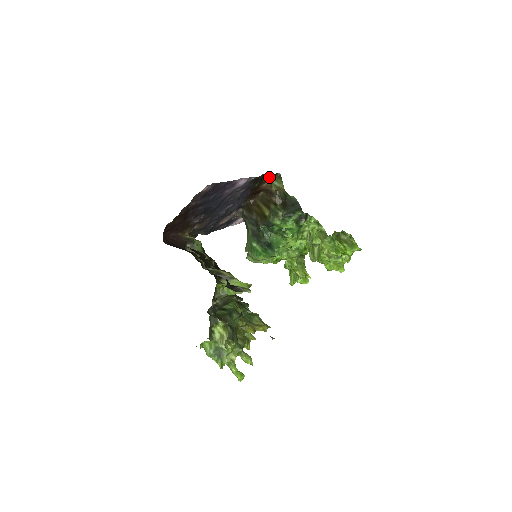
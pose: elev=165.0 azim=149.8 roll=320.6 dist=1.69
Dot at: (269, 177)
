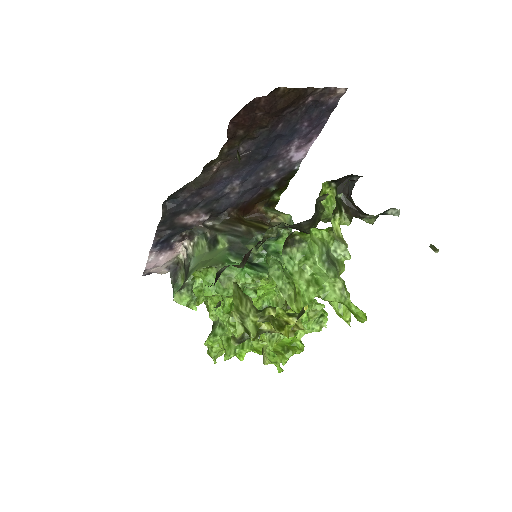
Dot at: (270, 201)
